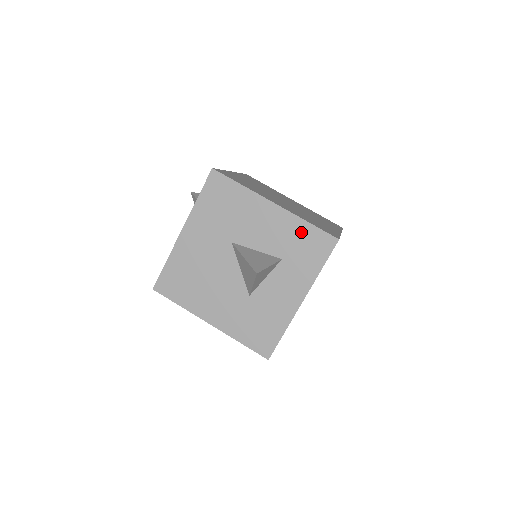
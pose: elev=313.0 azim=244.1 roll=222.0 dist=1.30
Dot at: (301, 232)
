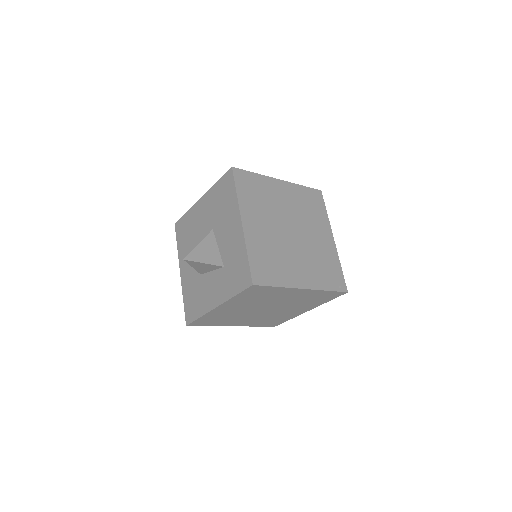
Dot at: (241, 258)
